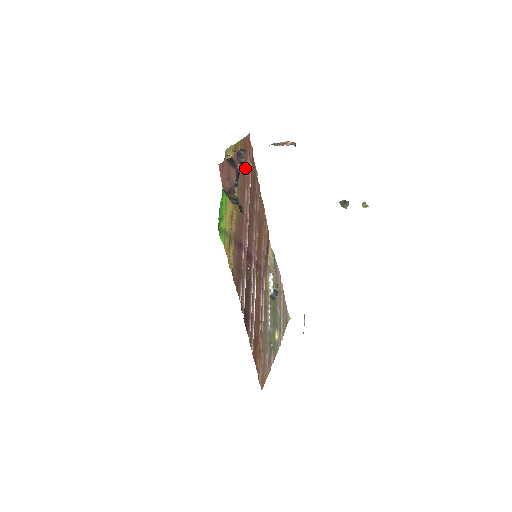
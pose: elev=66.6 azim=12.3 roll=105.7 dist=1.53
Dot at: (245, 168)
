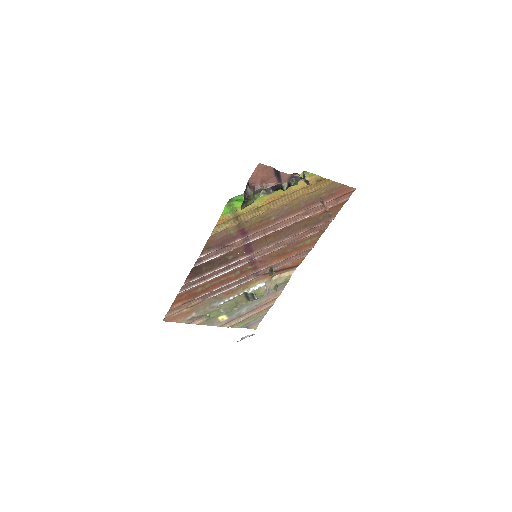
Dot at: (317, 201)
